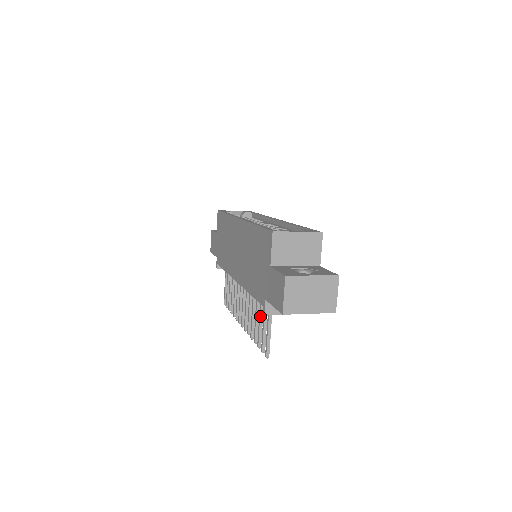
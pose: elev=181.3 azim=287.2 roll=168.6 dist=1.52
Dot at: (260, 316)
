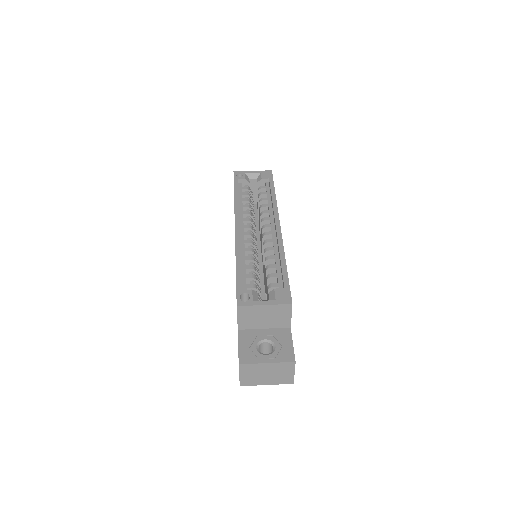
Dot at: occluded
